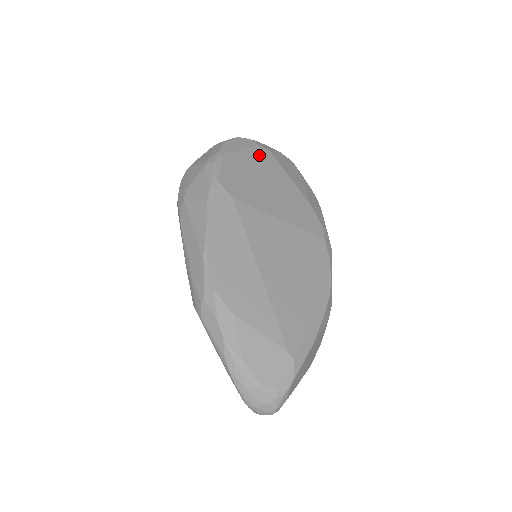
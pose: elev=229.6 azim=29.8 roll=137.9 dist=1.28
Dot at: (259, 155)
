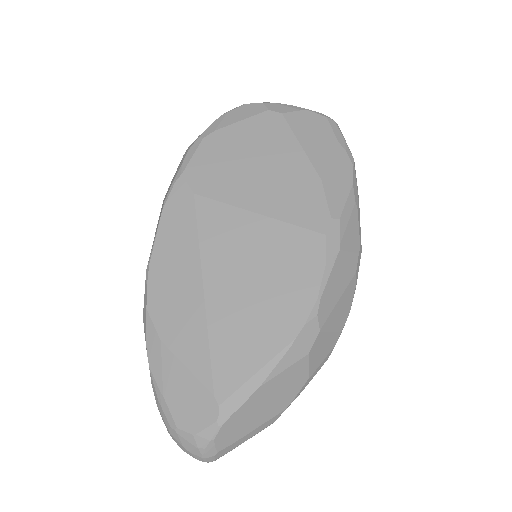
Dot at: (261, 124)
